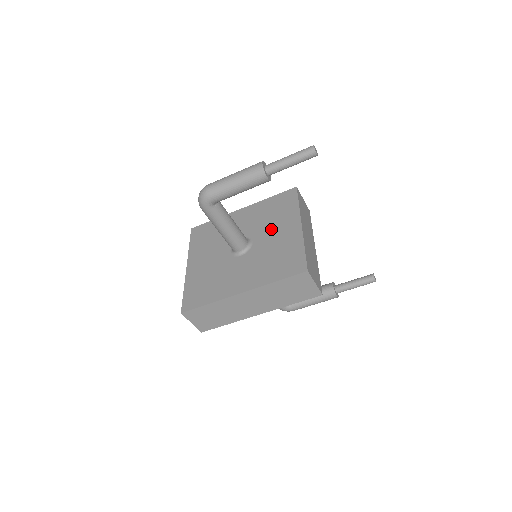
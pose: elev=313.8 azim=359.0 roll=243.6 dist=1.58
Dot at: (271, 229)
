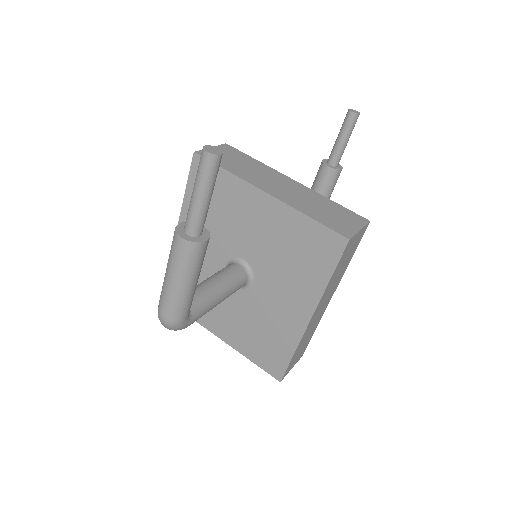
Dot at: (241, 228)
